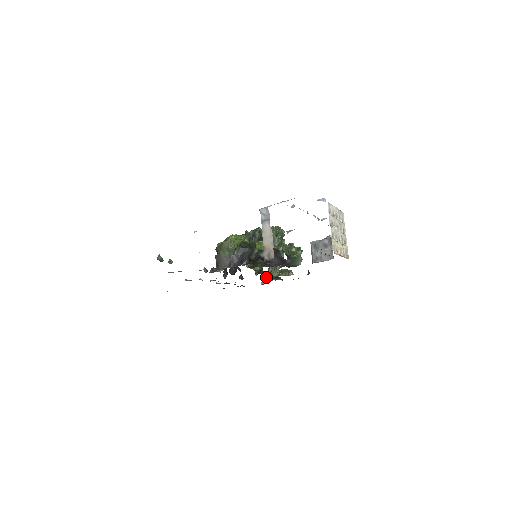
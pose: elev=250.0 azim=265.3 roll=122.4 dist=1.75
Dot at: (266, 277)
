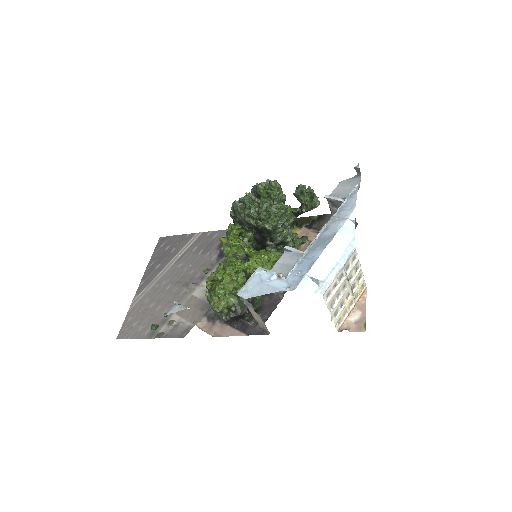
Dot at: occluded
